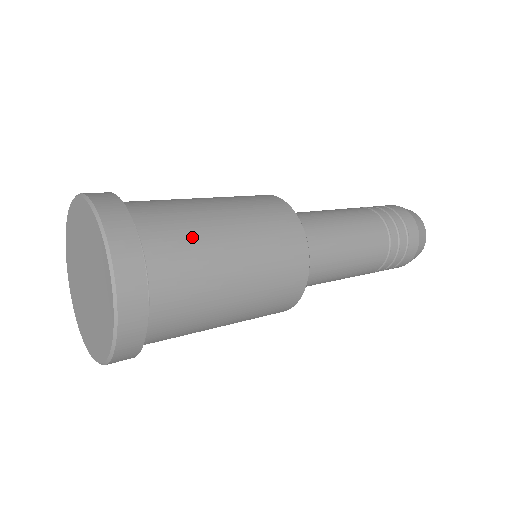
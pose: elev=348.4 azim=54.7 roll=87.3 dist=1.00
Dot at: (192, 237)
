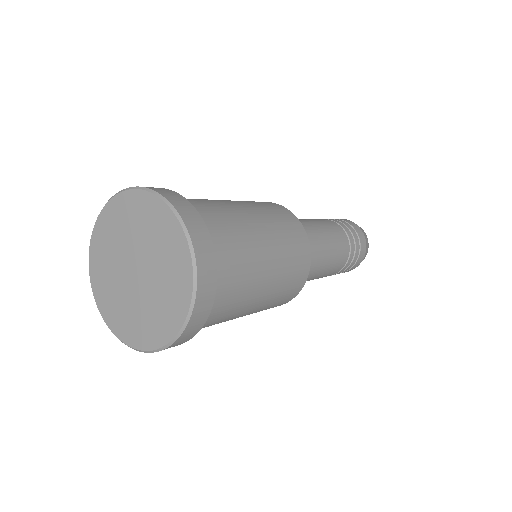
Dot at: (240, 237)
